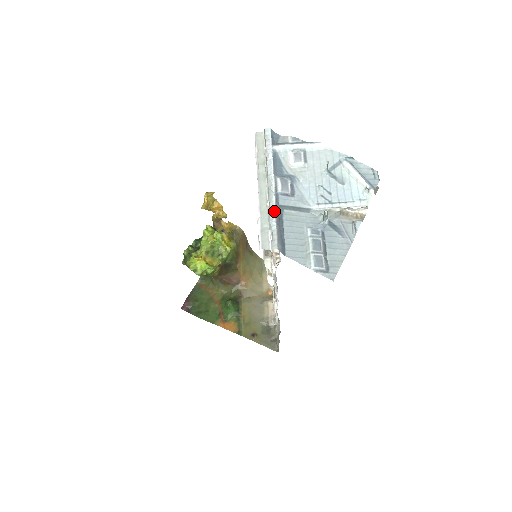
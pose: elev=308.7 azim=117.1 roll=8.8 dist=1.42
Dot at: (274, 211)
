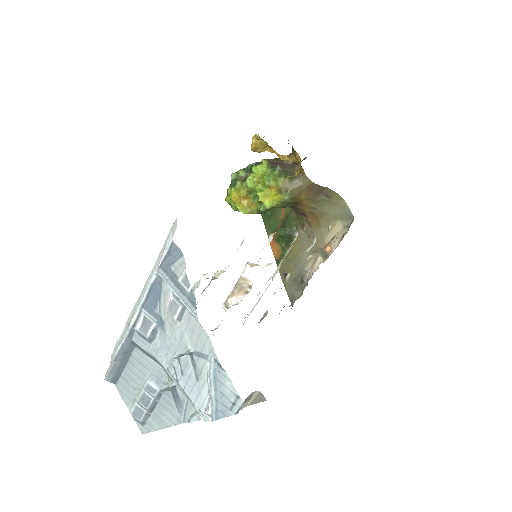
Dot at: (120, 345)
